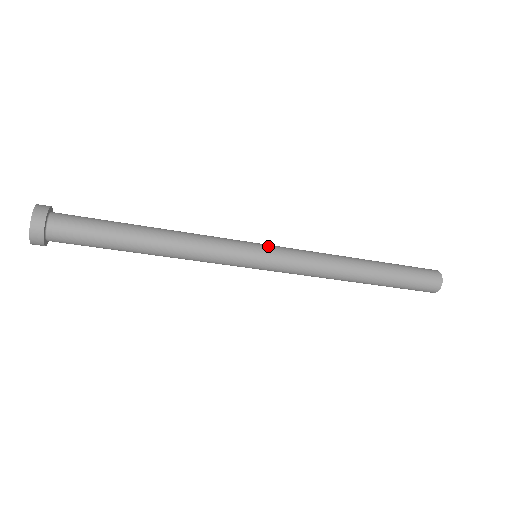
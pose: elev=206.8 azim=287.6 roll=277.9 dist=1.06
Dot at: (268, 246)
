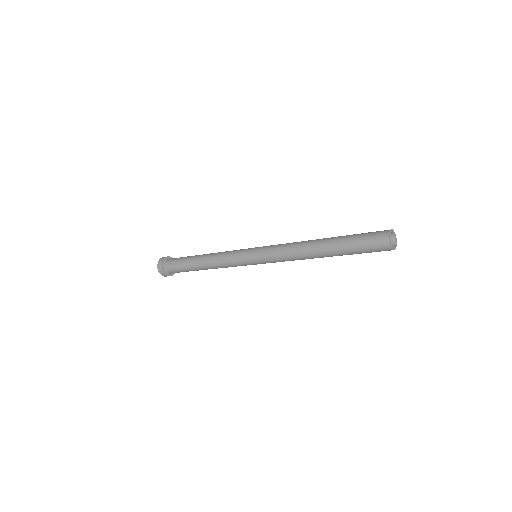
Dot at: (260, 247)
